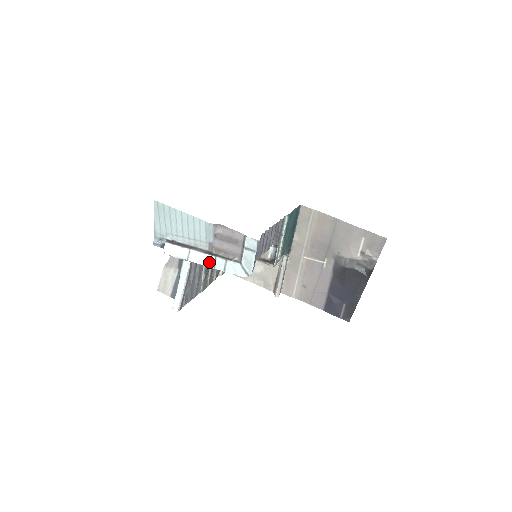
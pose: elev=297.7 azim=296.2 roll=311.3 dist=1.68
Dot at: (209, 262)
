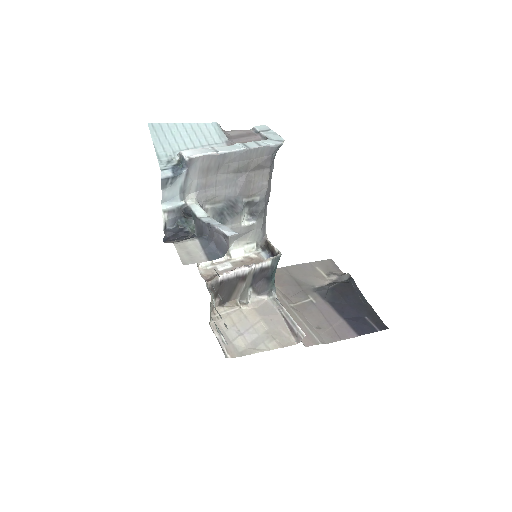
Dot at: (240, 147)
